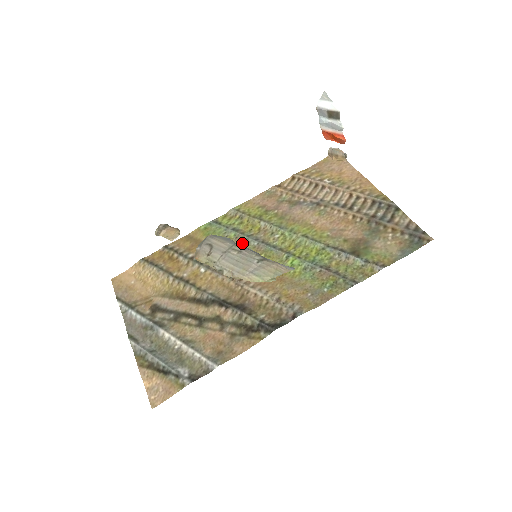
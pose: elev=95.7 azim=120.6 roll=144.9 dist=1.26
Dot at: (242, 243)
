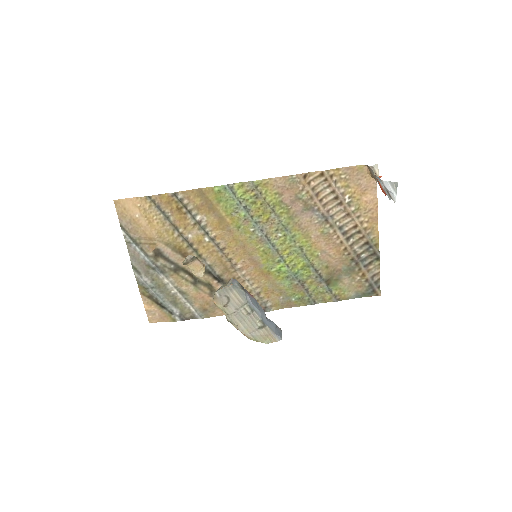
Dot at: (248, 228)
